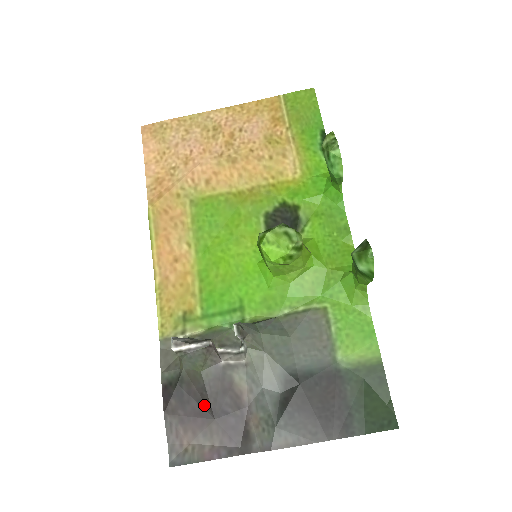
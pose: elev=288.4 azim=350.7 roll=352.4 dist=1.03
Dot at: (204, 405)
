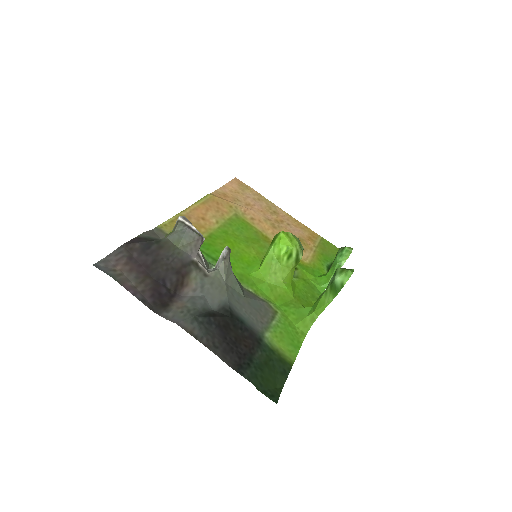
Dot at: (156, 265)
